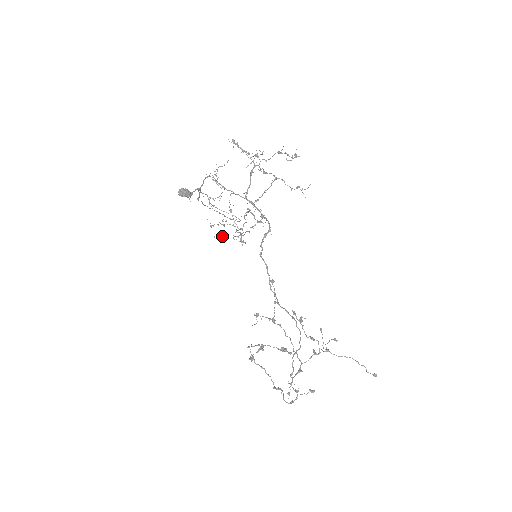
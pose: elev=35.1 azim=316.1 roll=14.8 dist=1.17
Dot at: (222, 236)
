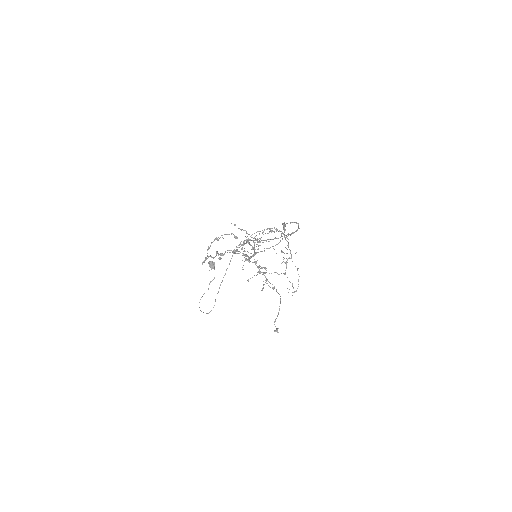
Dot at: occluded
